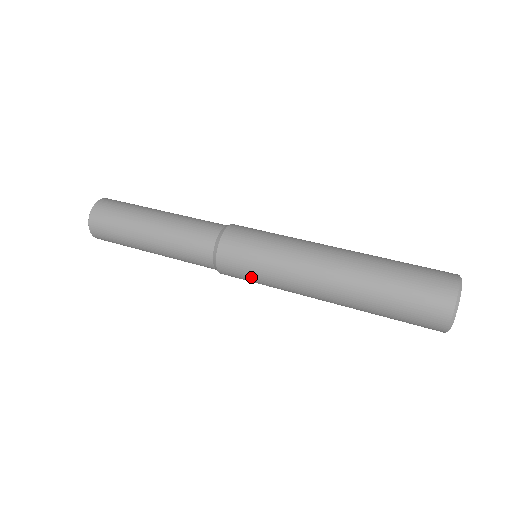
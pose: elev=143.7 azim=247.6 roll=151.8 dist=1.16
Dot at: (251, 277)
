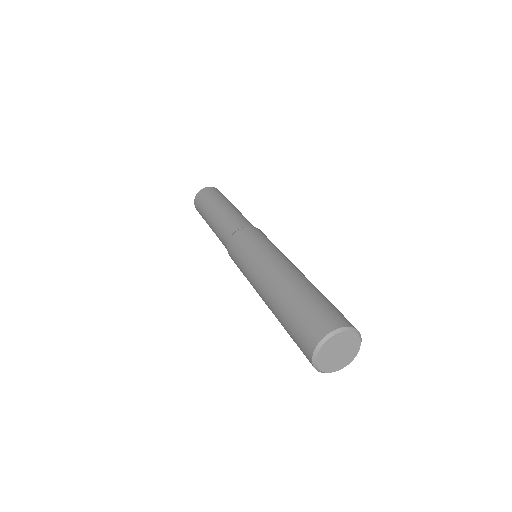
Dot at: (239, 267)
